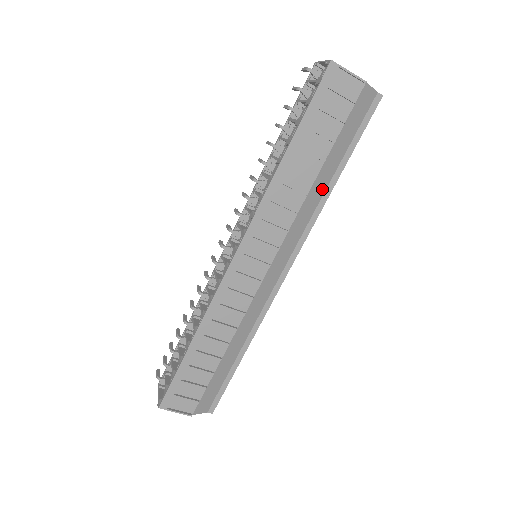
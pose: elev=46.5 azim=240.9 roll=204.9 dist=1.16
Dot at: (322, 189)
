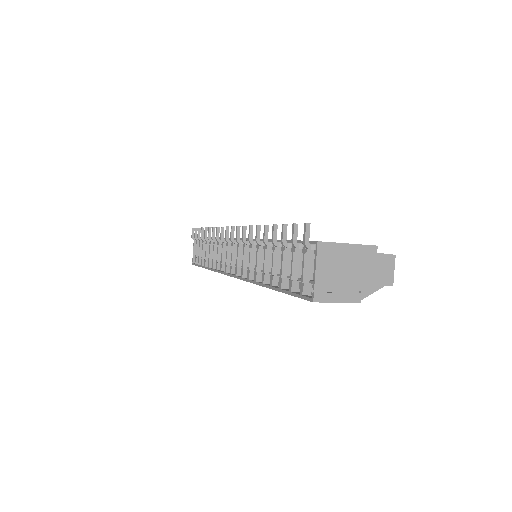
Dot at: occluded
